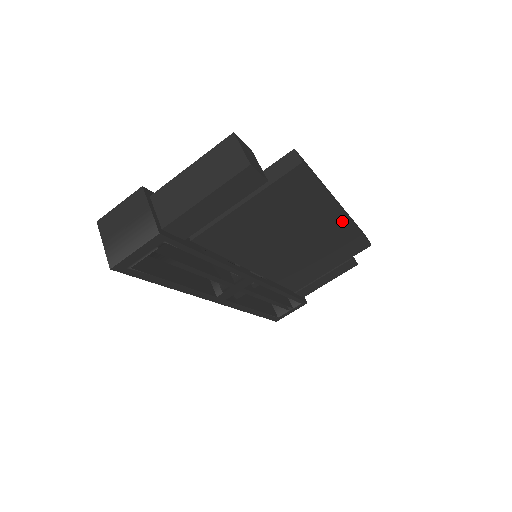
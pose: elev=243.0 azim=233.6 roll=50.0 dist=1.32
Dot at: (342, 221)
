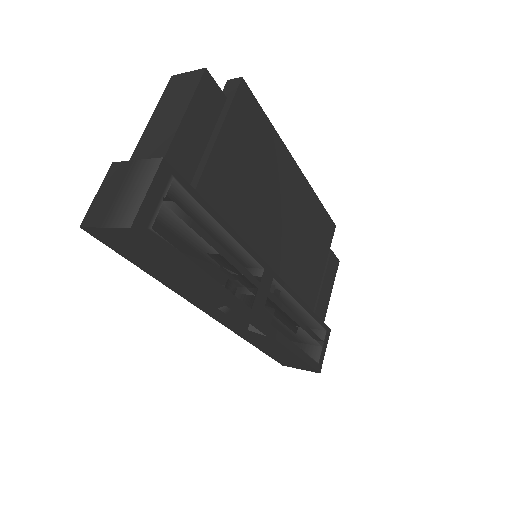
Dot at: (301, 180)
